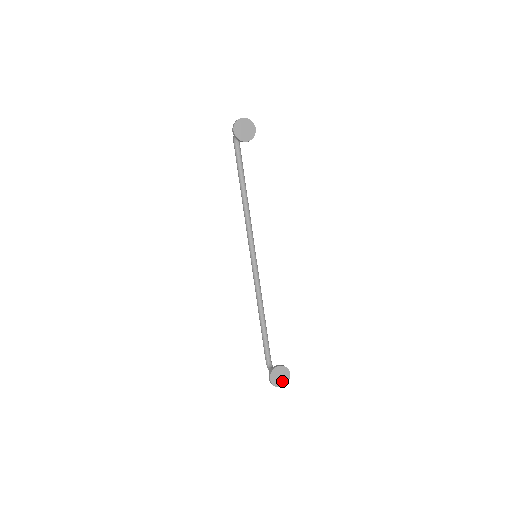
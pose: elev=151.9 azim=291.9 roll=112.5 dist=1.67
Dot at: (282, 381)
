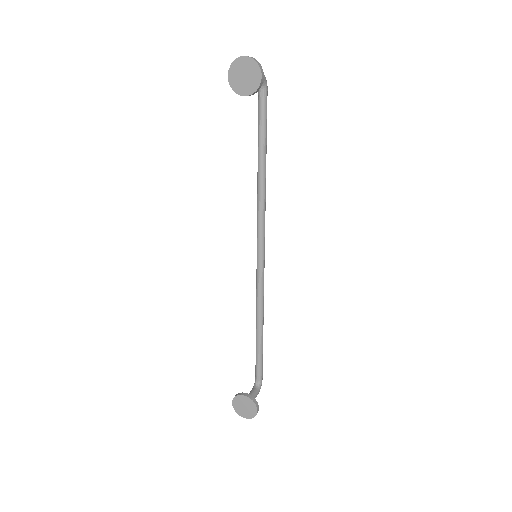
Dot at: (246, 413)
